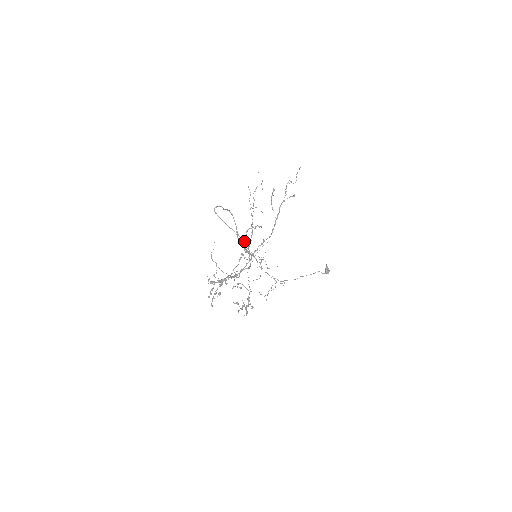
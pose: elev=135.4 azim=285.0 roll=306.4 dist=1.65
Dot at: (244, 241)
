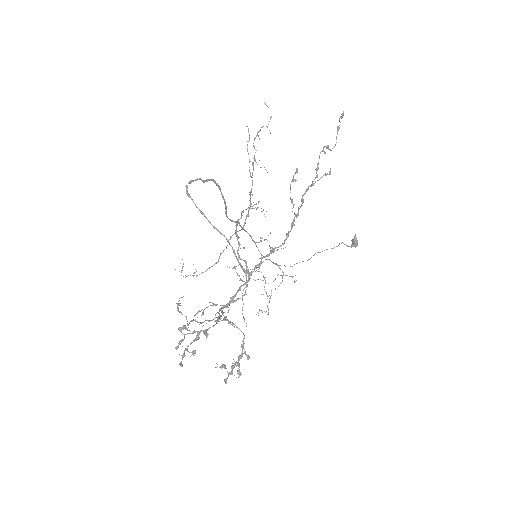
Dot at: occluded
